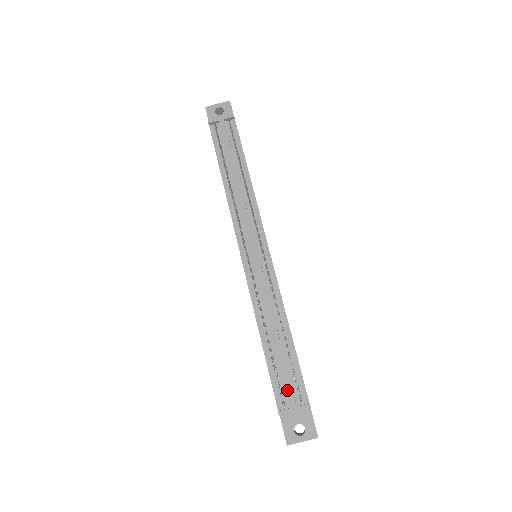
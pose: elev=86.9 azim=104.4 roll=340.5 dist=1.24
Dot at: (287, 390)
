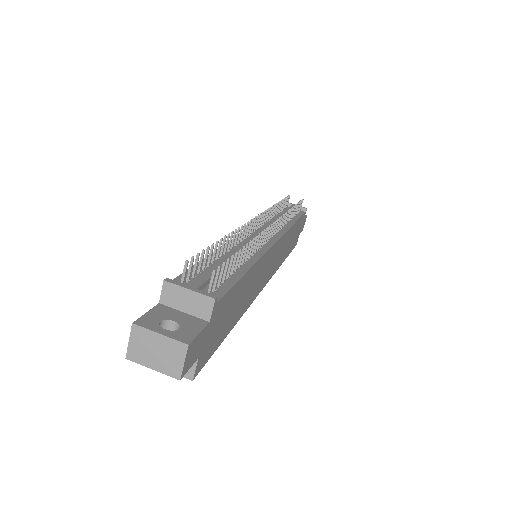
Dot at: (200, 277)
